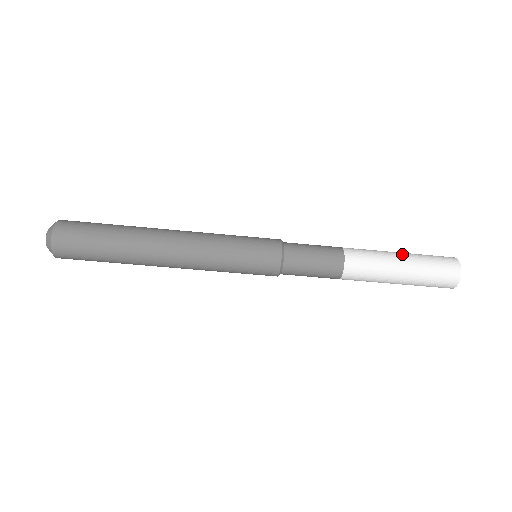
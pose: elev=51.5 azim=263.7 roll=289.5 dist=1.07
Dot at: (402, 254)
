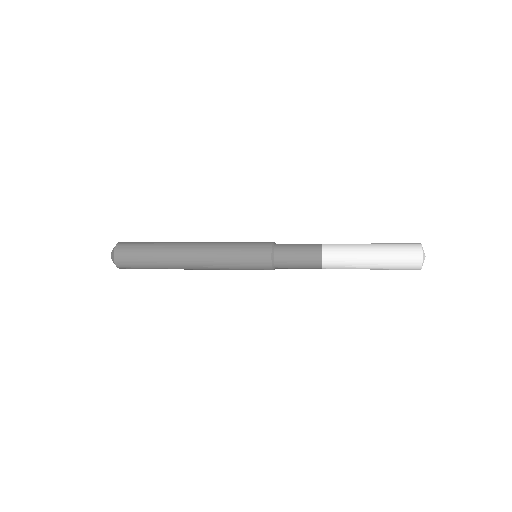
Dot at: (372, 246)
